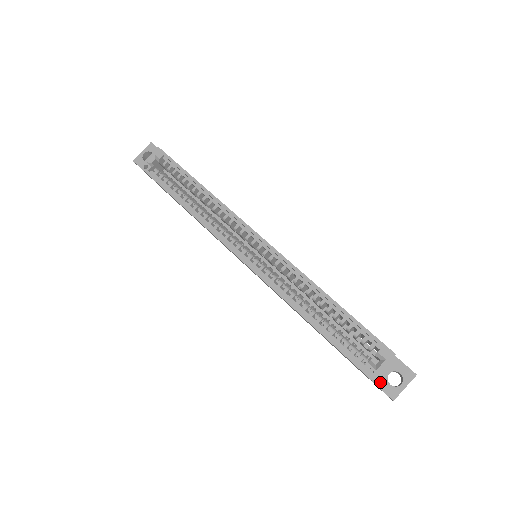
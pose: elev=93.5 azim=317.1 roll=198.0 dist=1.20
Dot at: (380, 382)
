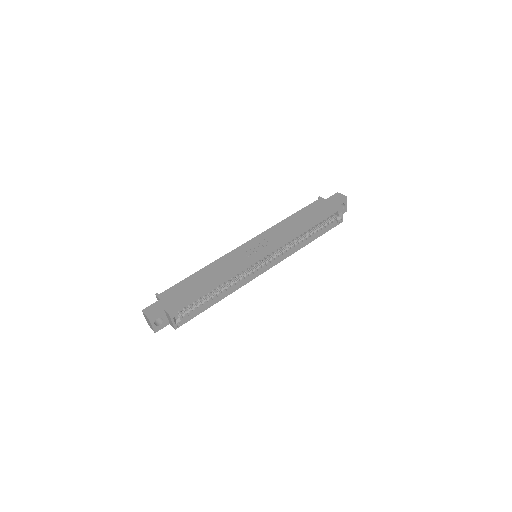
Dot at: occluded
